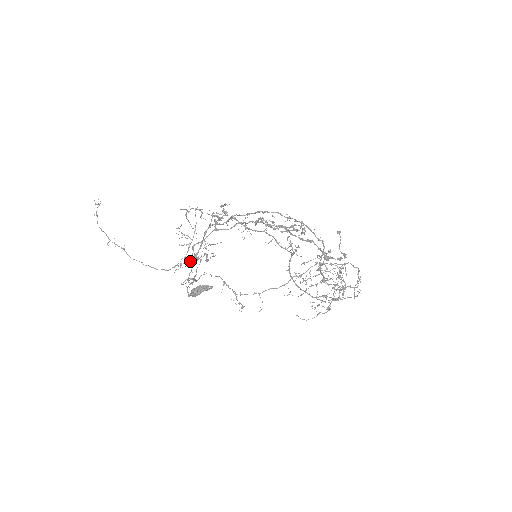
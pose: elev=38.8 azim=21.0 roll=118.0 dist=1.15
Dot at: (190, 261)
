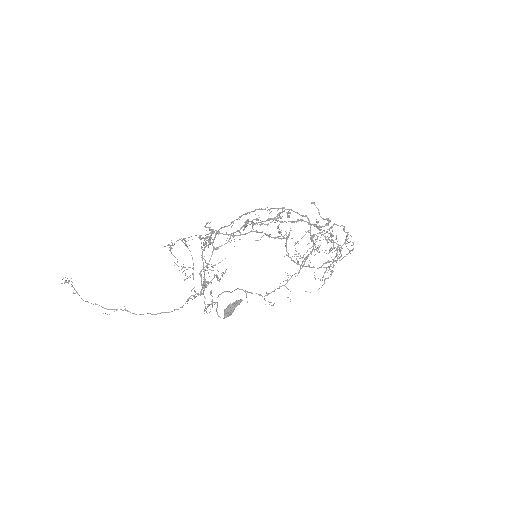
Dot at: (202, 289)
